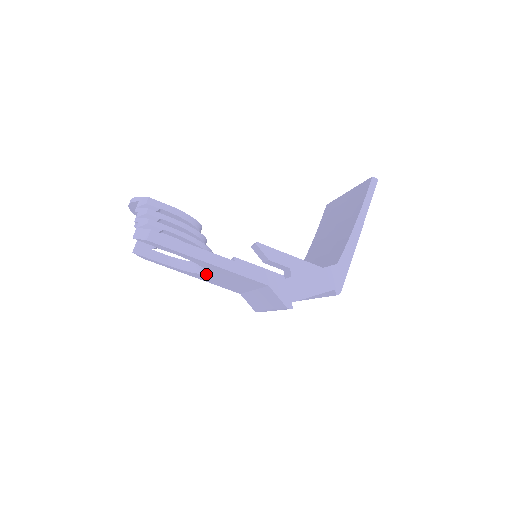
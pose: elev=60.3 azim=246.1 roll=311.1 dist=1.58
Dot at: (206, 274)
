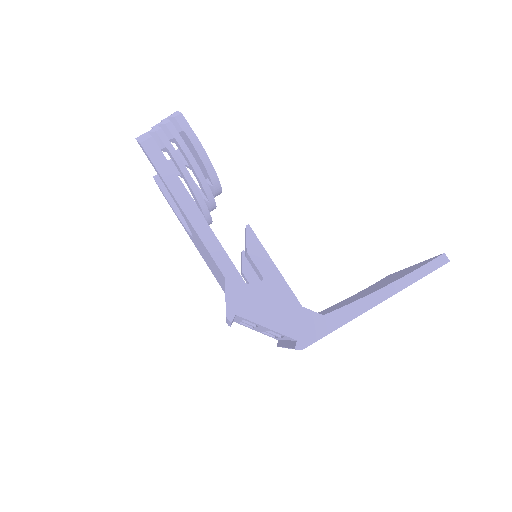
Dot at: occluded
